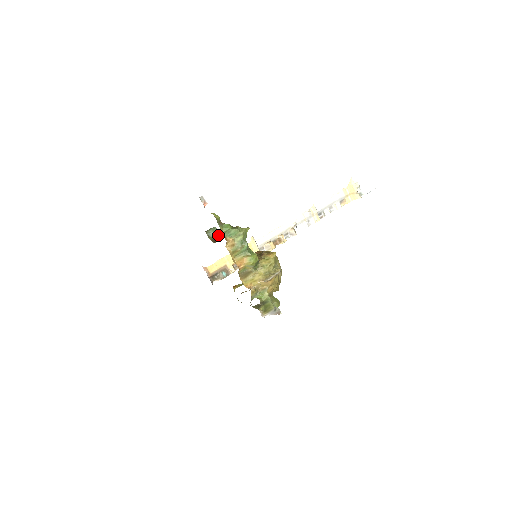
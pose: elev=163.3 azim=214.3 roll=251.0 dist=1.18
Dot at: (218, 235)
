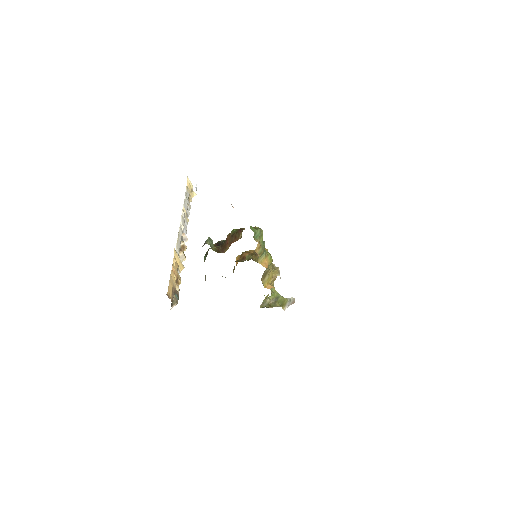
Dot at: (213, 245)
